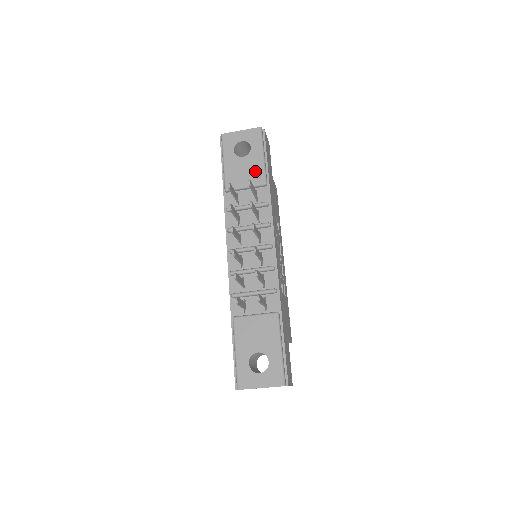
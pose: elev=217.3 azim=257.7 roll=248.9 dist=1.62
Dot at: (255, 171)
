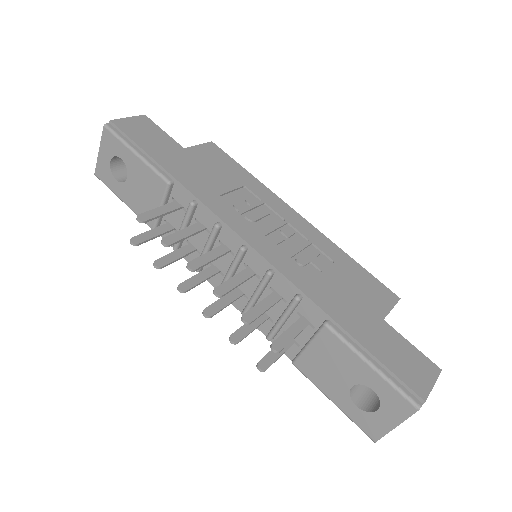
Dot at: (148, 181)
